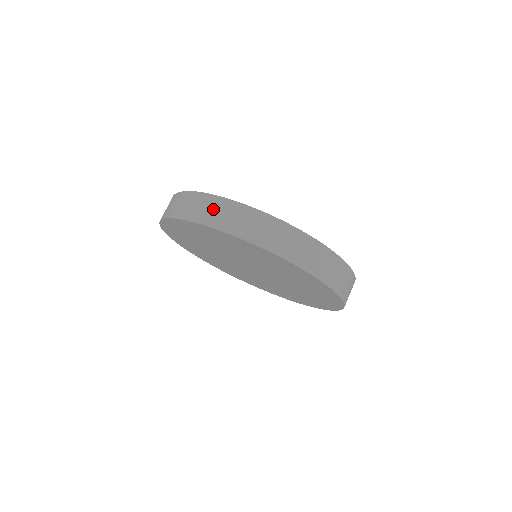
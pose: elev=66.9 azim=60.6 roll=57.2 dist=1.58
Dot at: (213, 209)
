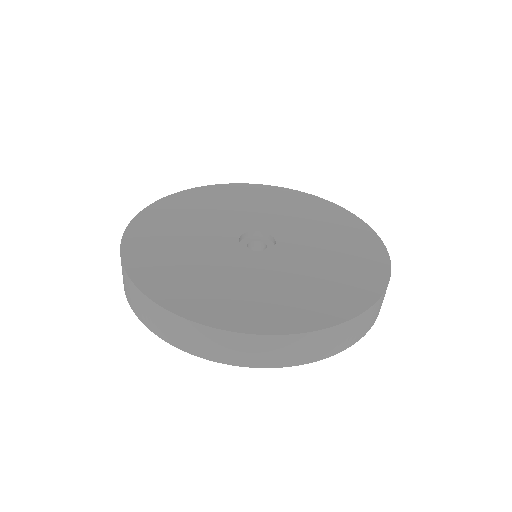
Dot at: (150, 314)
